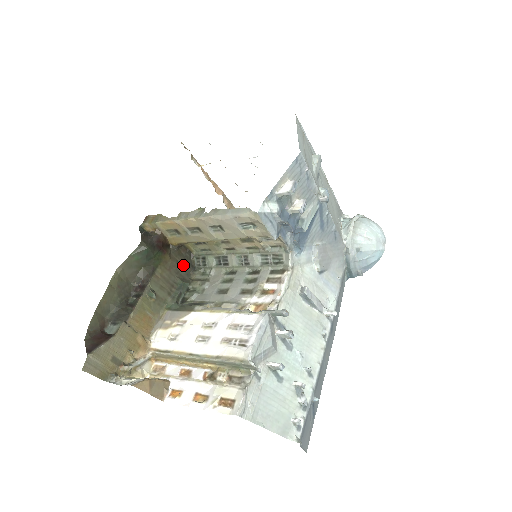
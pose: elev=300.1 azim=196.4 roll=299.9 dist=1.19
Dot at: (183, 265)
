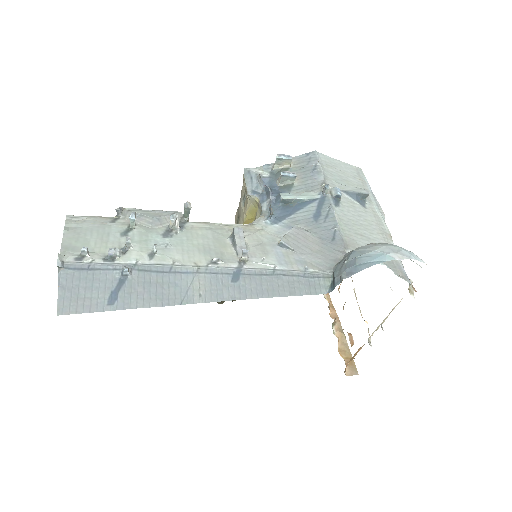
Dot at: occluded
